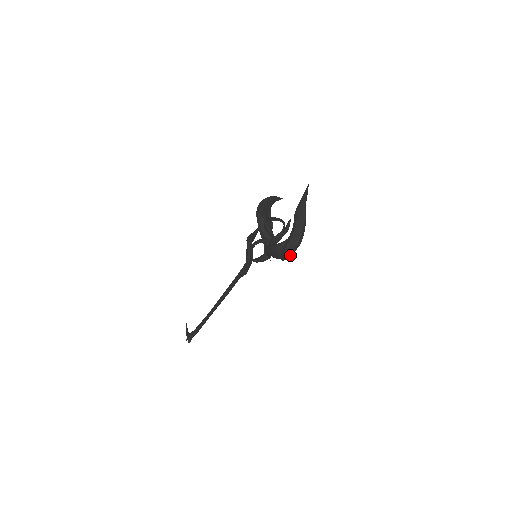
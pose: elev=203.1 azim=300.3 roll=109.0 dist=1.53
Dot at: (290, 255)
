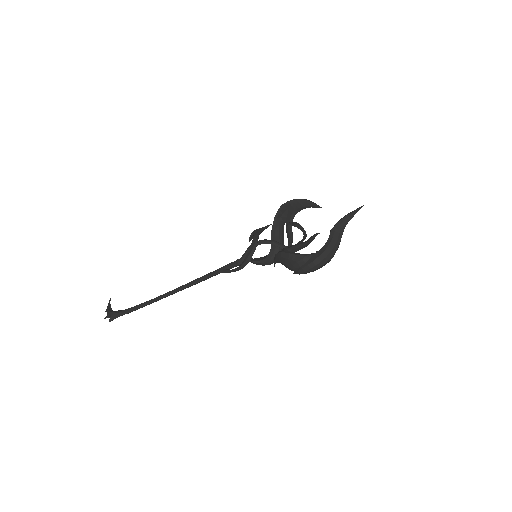
Dot at: (310, 271)
